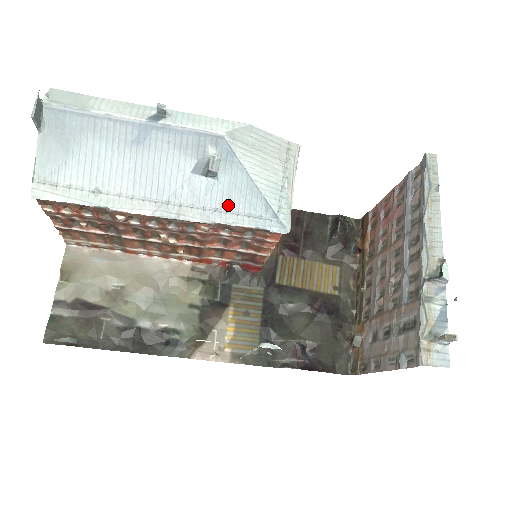
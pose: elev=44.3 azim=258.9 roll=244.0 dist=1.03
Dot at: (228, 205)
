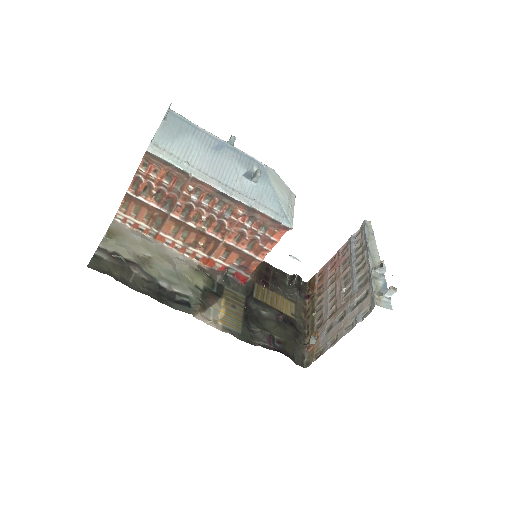
Dot at: (260, 200)
